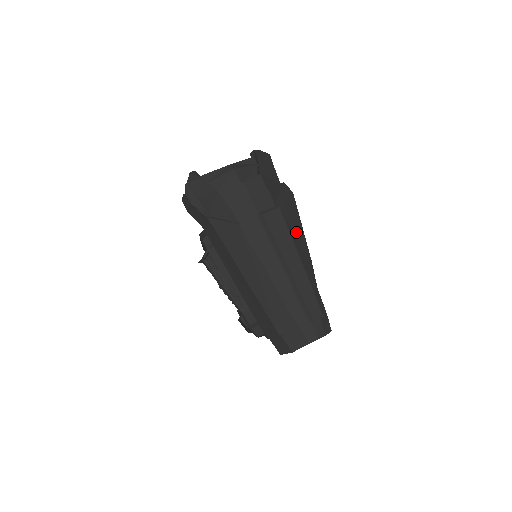
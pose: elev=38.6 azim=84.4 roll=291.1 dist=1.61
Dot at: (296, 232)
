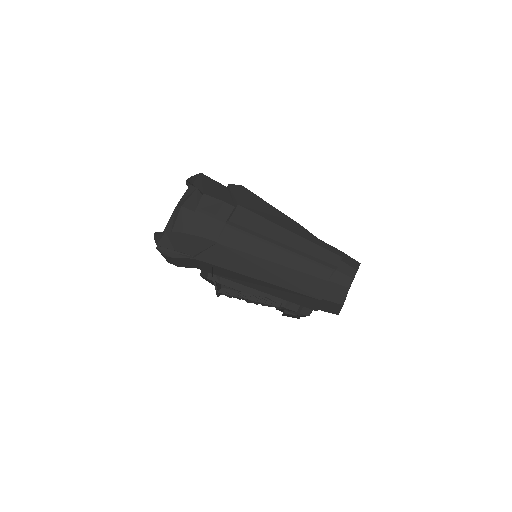
Dot at: (267, 212)
